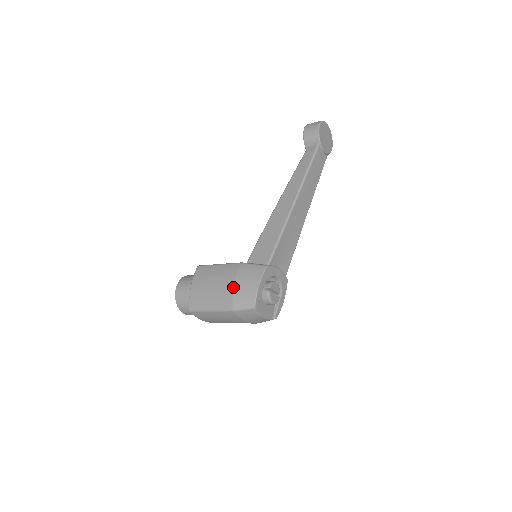
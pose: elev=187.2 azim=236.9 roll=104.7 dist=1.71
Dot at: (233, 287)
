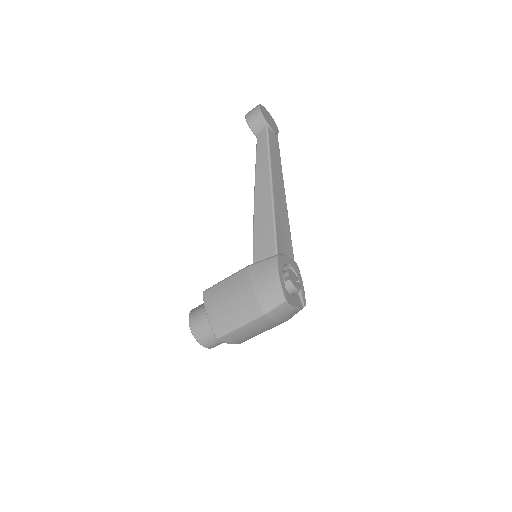
Dot at: (253, 291)
